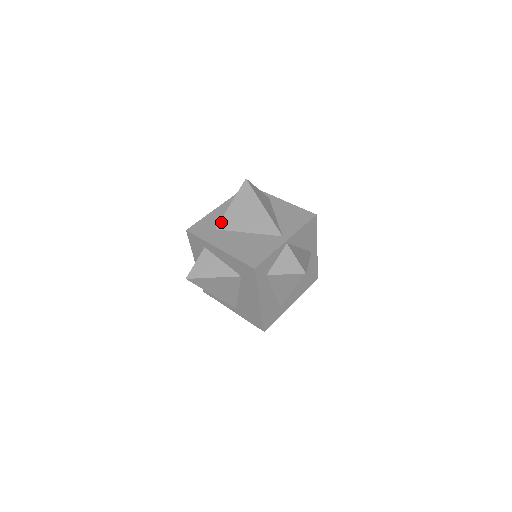
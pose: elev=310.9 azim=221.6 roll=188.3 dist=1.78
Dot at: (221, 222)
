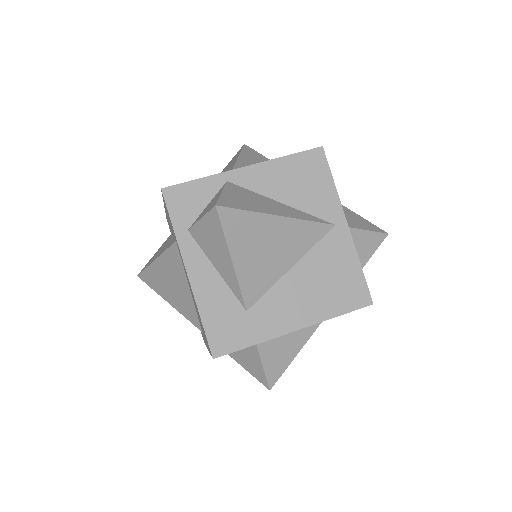
Dot at: (245, 296)
